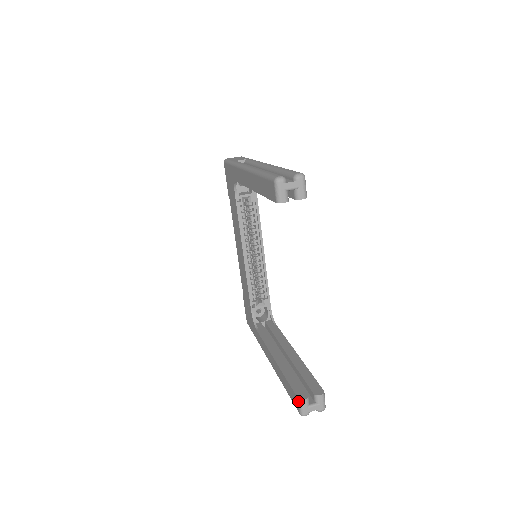
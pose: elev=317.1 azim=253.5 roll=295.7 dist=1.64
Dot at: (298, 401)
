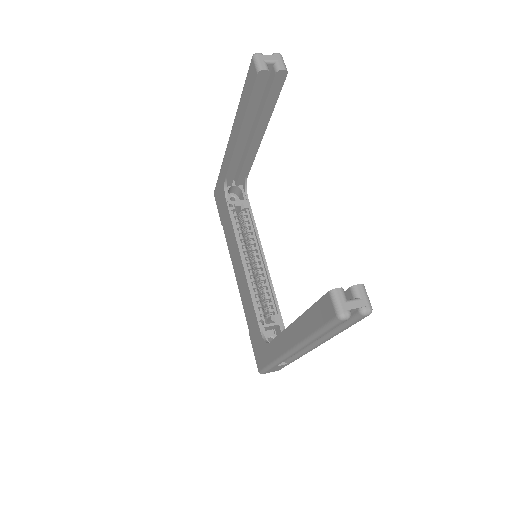
Dot at: (329, 295)
